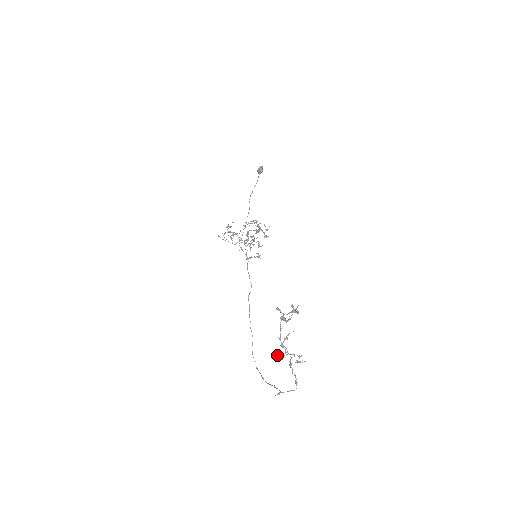
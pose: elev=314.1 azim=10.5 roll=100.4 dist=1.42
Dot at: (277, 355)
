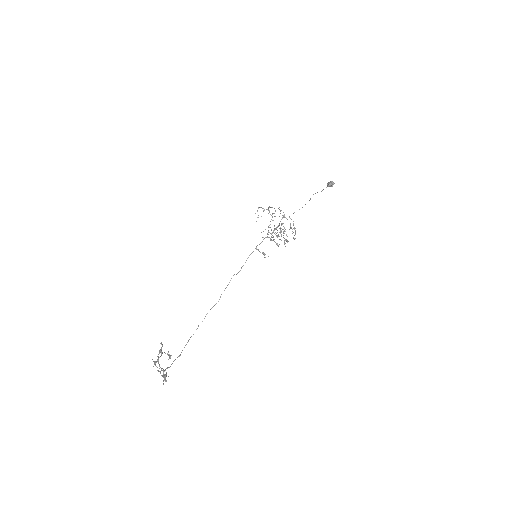
Dot at: (153, 361)
